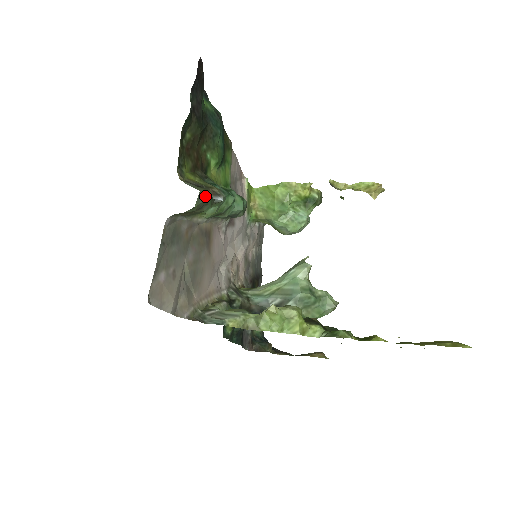
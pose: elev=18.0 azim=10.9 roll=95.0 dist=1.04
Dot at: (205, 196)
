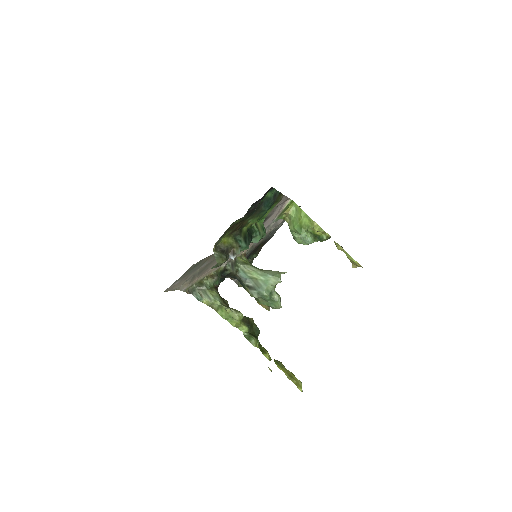
Dot at: (219, 265)
